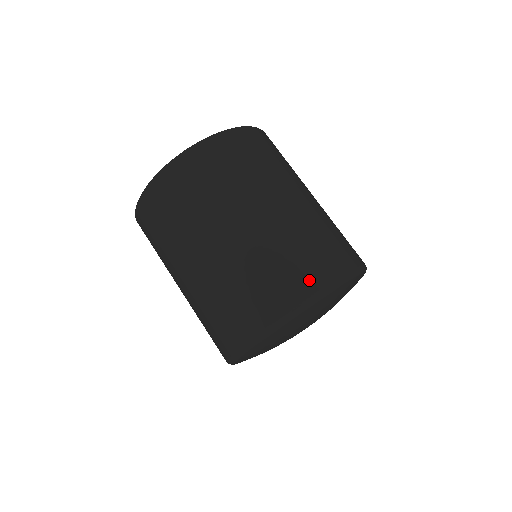
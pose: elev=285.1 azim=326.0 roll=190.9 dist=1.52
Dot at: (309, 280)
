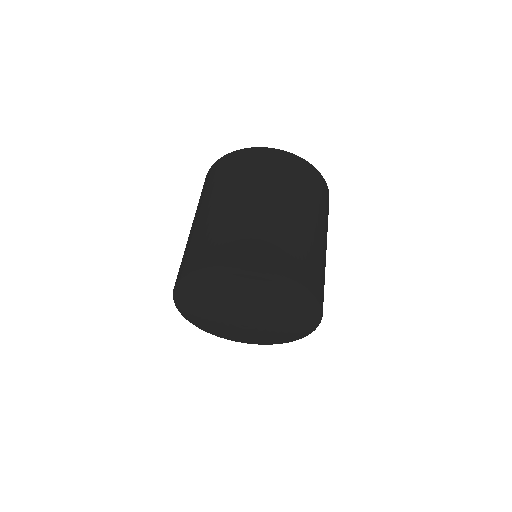
Dot at: (314, 283)
